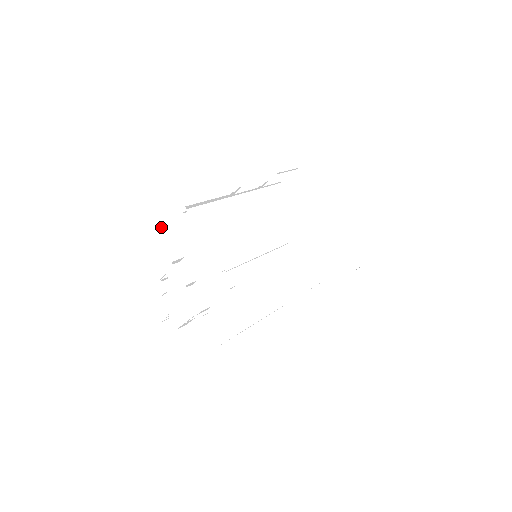
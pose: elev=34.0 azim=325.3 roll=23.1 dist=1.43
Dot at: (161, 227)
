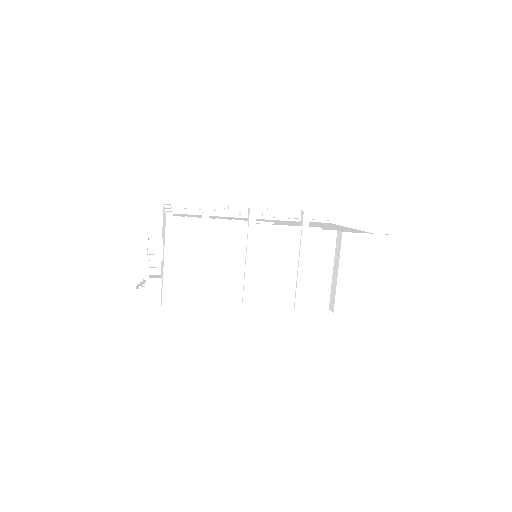
Dot at: occluded
